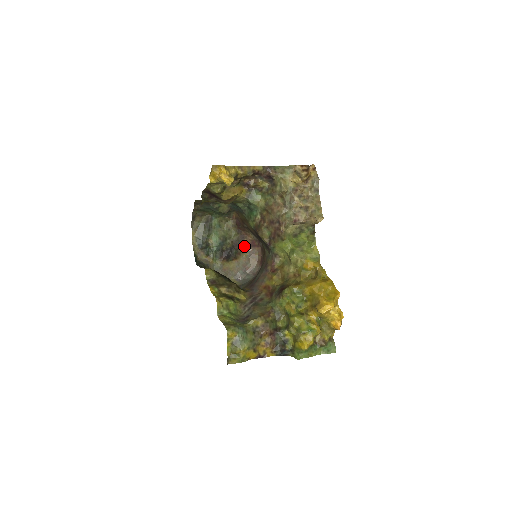
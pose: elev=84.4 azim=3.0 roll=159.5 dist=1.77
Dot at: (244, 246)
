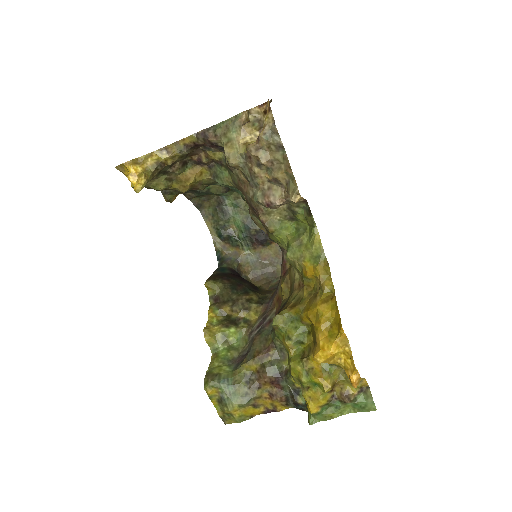
Dot at: occluded
